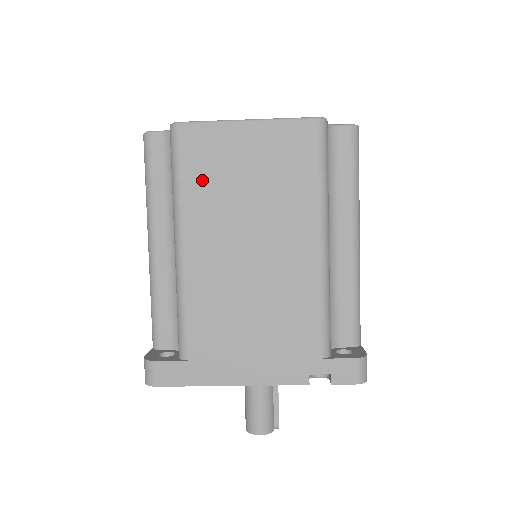
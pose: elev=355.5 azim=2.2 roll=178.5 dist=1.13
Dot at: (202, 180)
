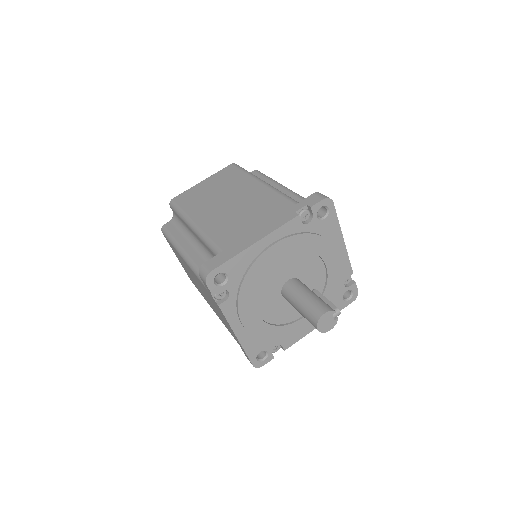
Dot at: (192, 203)
